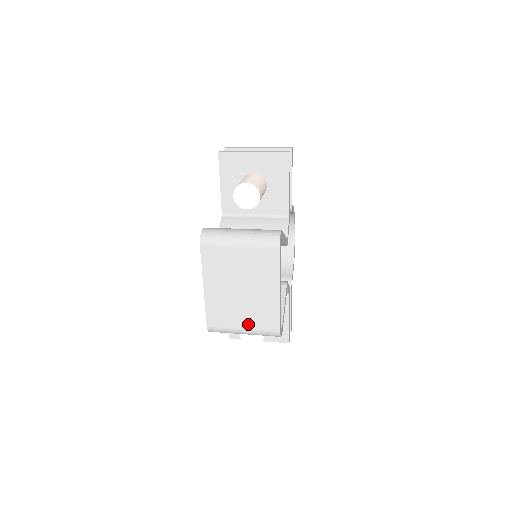
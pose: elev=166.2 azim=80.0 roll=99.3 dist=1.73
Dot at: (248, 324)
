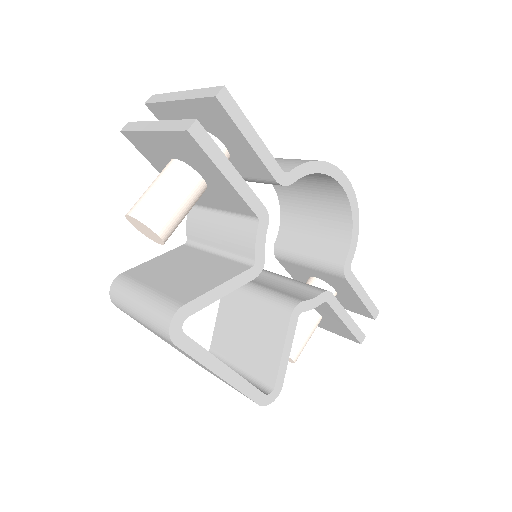
Dot at: occluded
